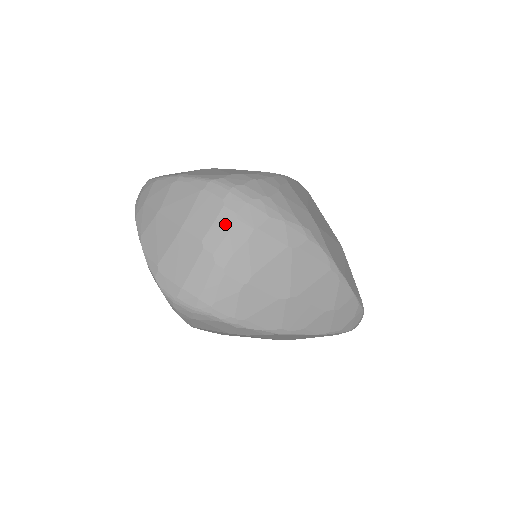
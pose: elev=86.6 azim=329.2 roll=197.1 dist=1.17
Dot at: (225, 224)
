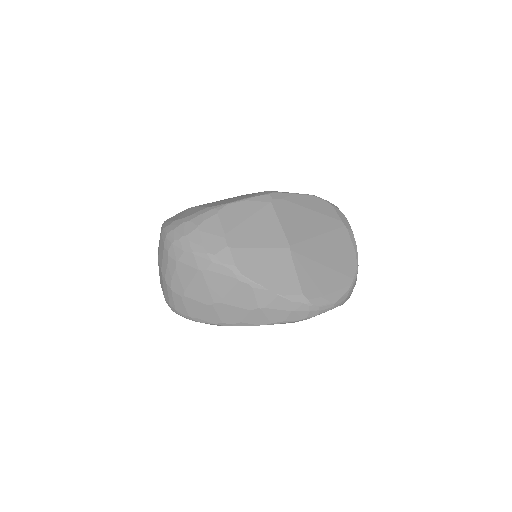
Dot at: (166, 259)
